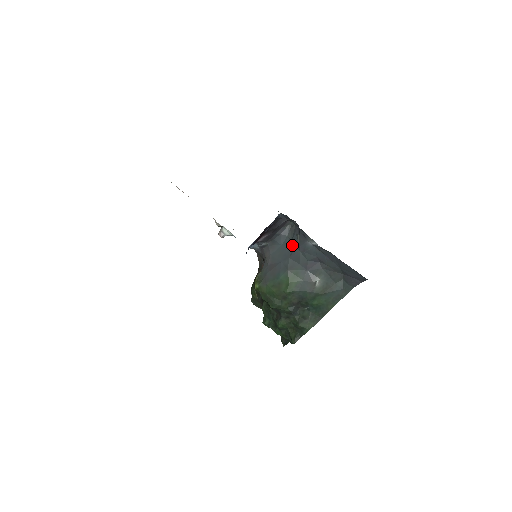
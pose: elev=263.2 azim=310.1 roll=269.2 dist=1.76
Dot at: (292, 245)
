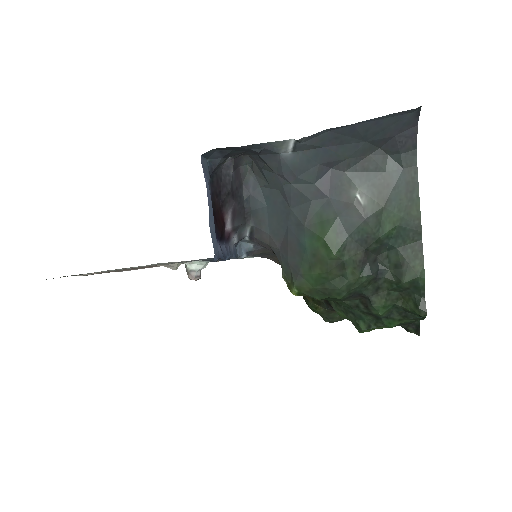
Dot at: (276, 189)
